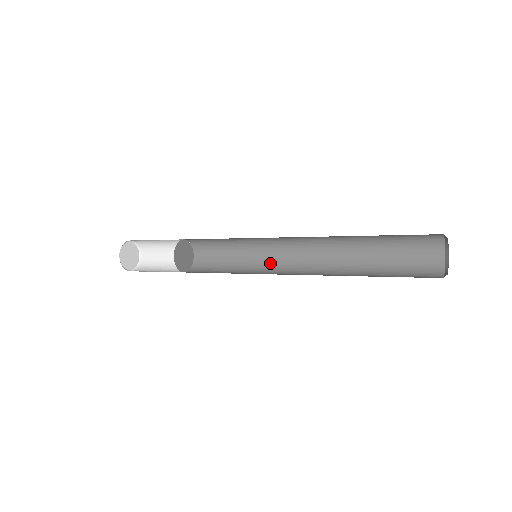
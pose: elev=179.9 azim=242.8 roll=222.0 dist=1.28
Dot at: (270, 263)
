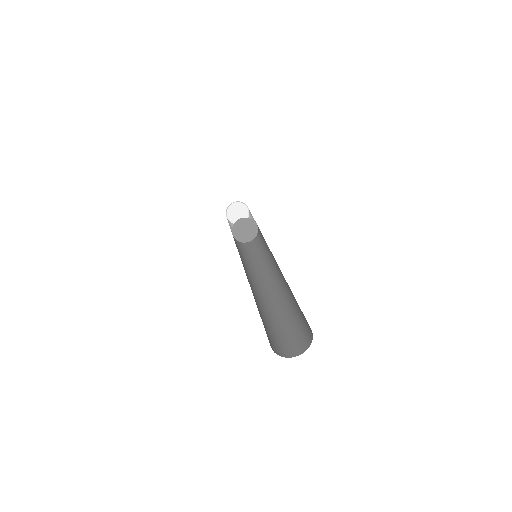
Dot at: occluded
